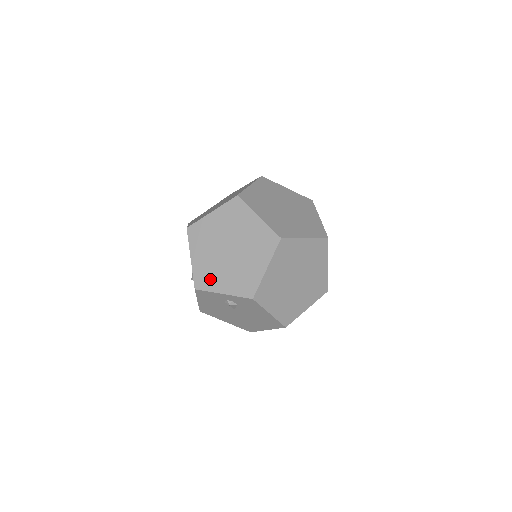
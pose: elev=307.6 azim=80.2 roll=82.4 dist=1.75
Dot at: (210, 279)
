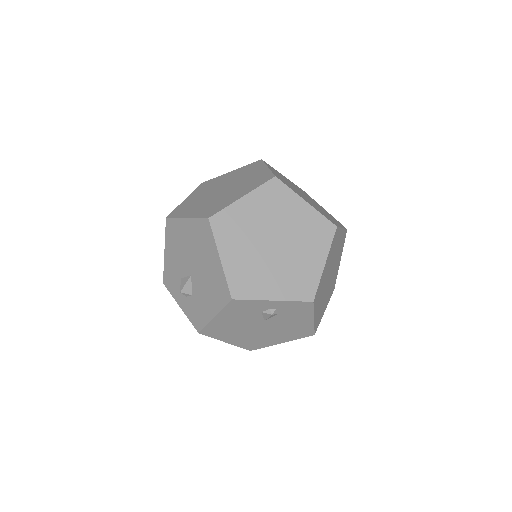
Dot at: (253, 283)
